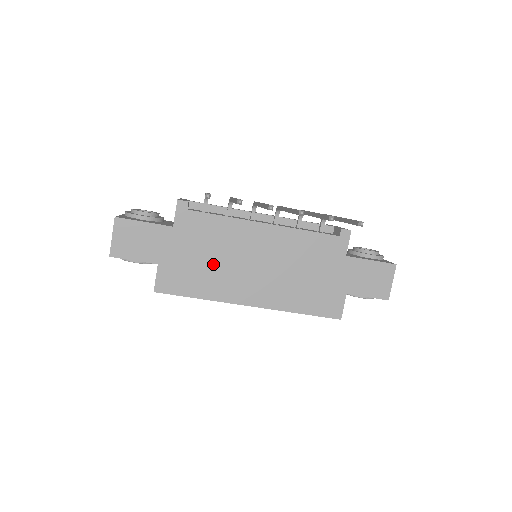
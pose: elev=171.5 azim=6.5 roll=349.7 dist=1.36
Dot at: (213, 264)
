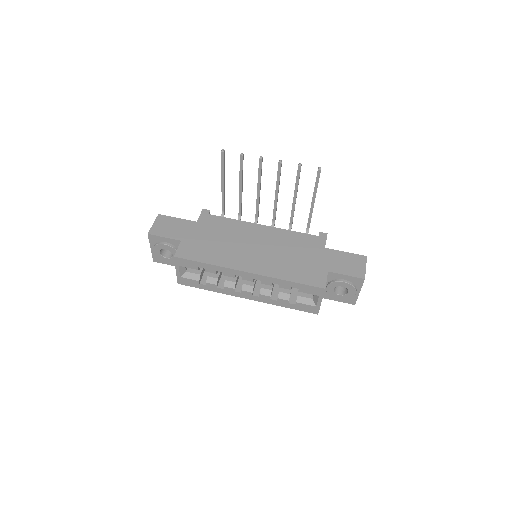
Dot at: (222, 244)
